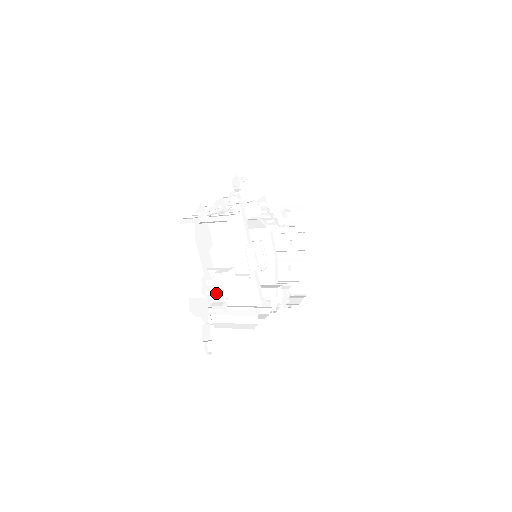
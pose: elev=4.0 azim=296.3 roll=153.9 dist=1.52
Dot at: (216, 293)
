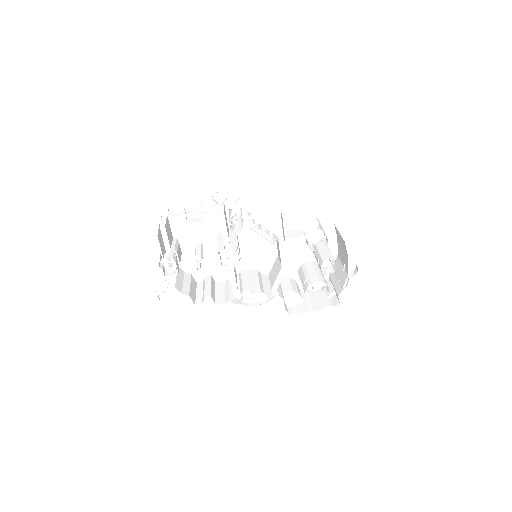
Dot at: occluded
